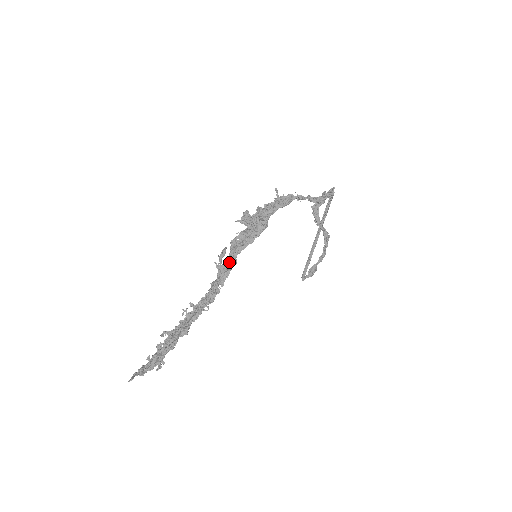
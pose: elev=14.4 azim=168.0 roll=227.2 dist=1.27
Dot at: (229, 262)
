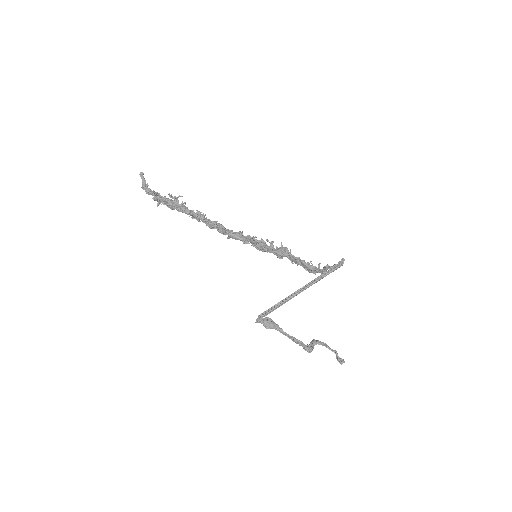
Dot at: (242, 234)
